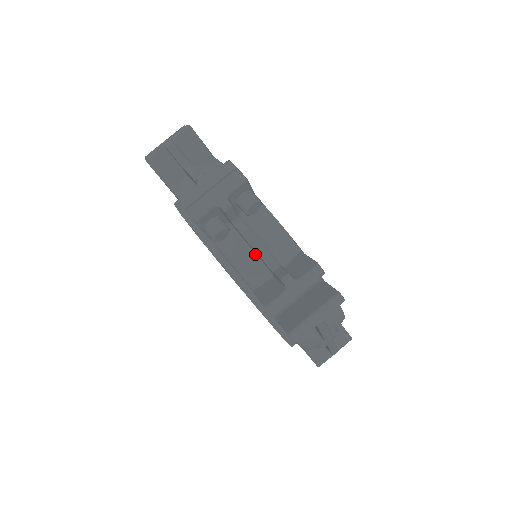
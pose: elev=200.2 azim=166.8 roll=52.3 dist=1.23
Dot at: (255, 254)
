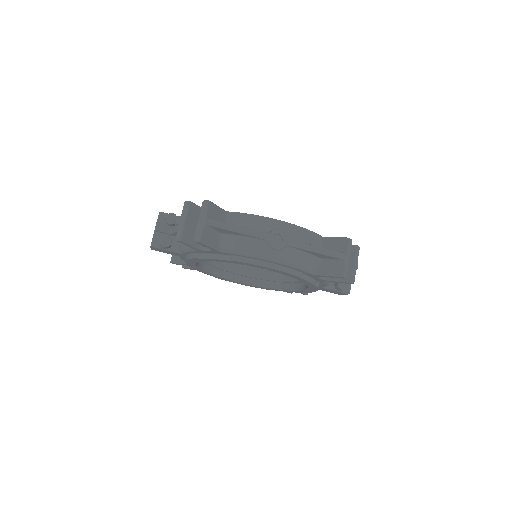
Dot at: occluded
